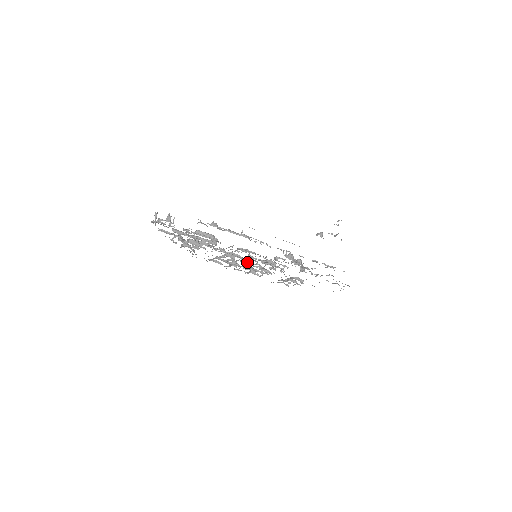
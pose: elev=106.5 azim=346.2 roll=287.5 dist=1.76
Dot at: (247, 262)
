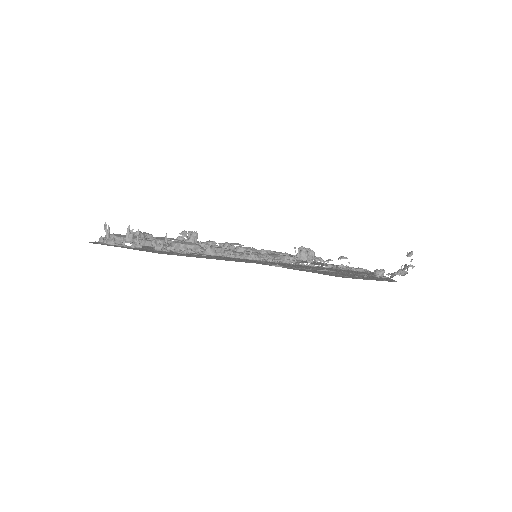
Dot at: (234, 249)
